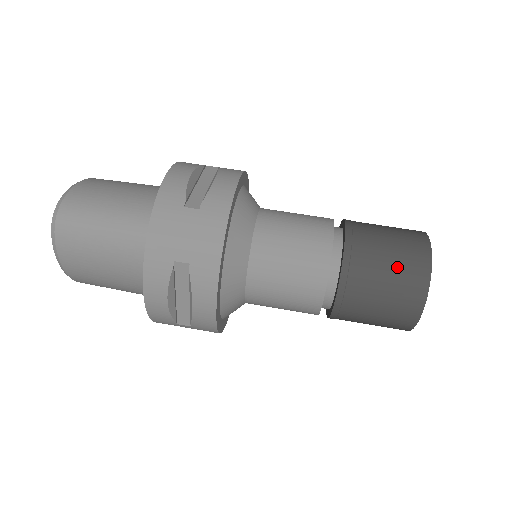
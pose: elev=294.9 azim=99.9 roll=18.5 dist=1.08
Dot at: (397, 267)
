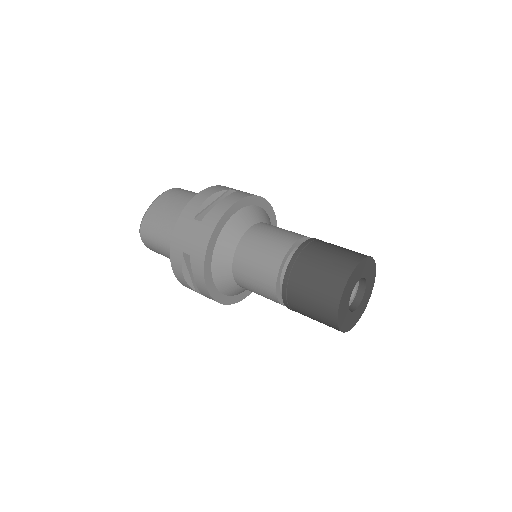
Dot at: occluded
